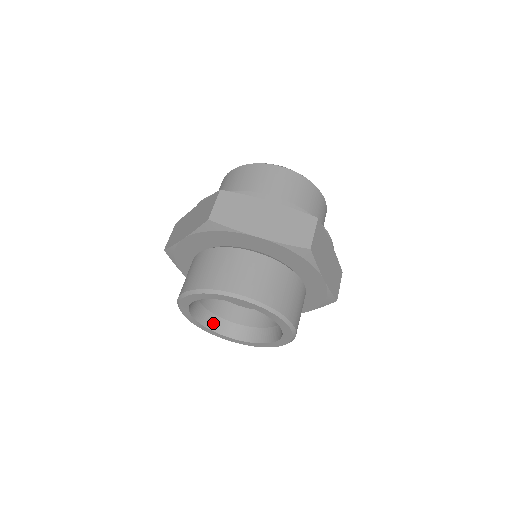
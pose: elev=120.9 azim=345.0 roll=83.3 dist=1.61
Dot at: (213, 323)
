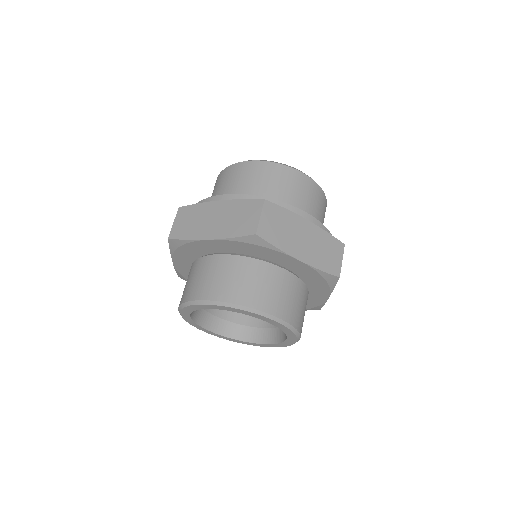
Dot at: (201, 318)
